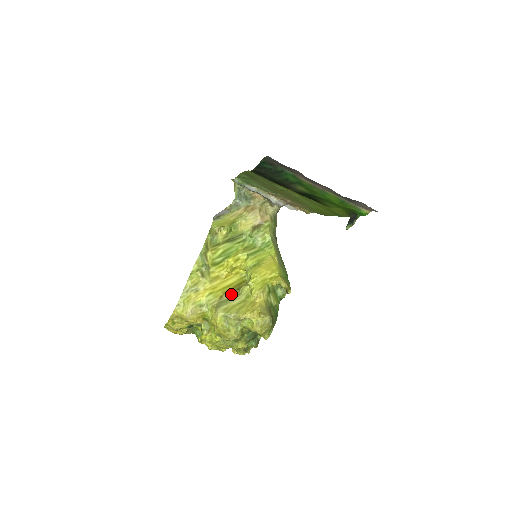
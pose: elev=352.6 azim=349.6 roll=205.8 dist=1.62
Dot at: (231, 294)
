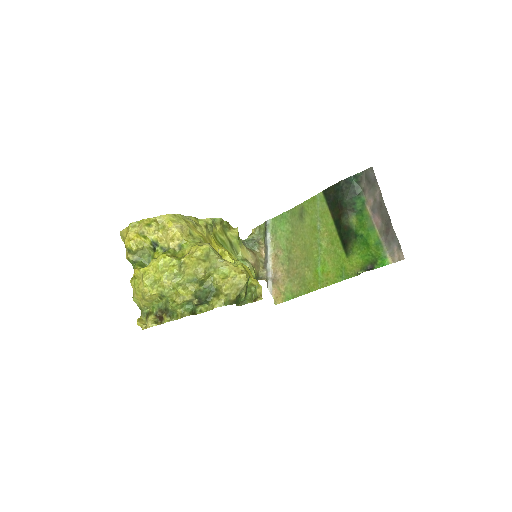
Dot at: occluded
